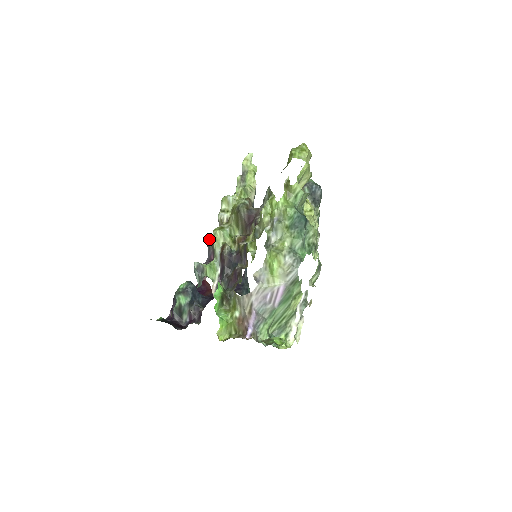
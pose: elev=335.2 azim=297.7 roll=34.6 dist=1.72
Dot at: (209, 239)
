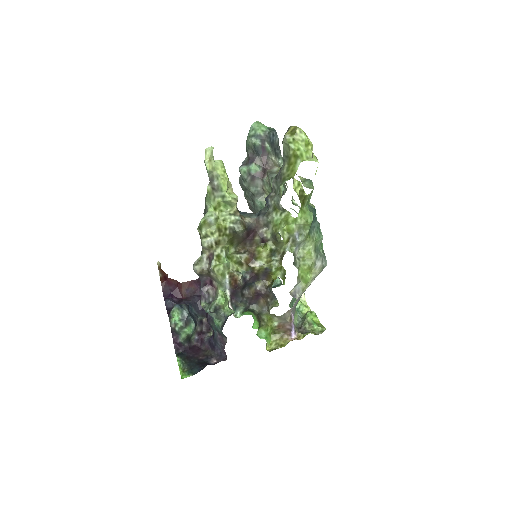
Dot at: (200, 270)
